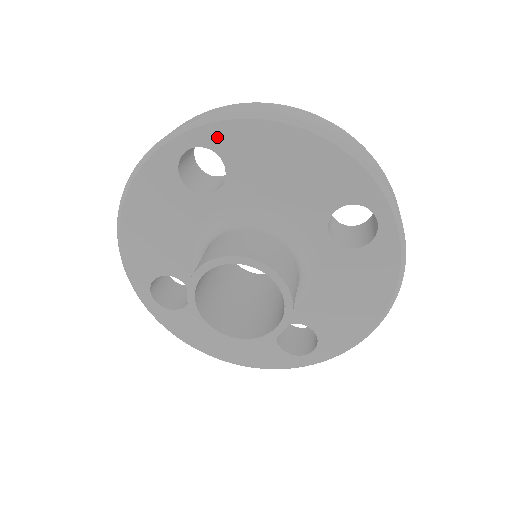
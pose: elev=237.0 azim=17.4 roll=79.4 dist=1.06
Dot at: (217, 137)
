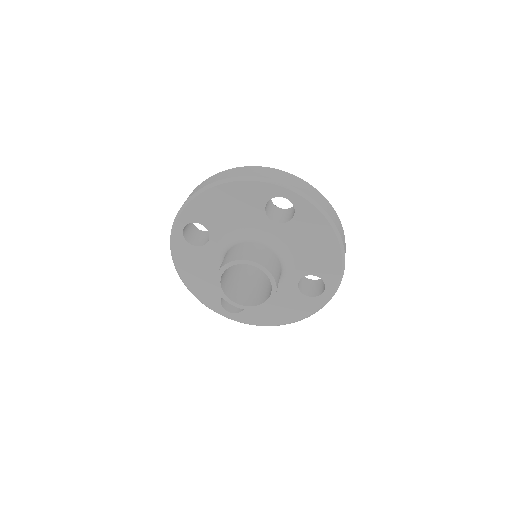
Dot at: (189, 215)
